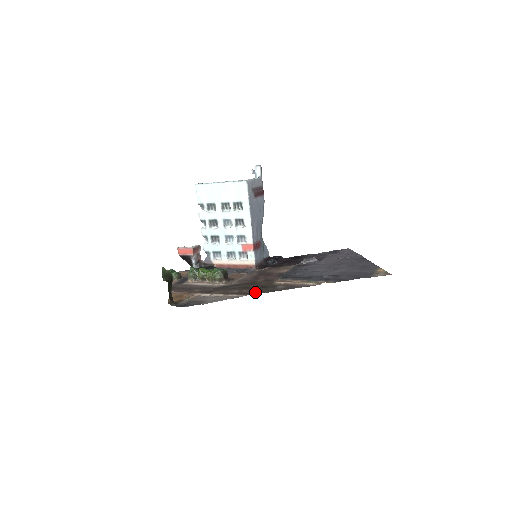
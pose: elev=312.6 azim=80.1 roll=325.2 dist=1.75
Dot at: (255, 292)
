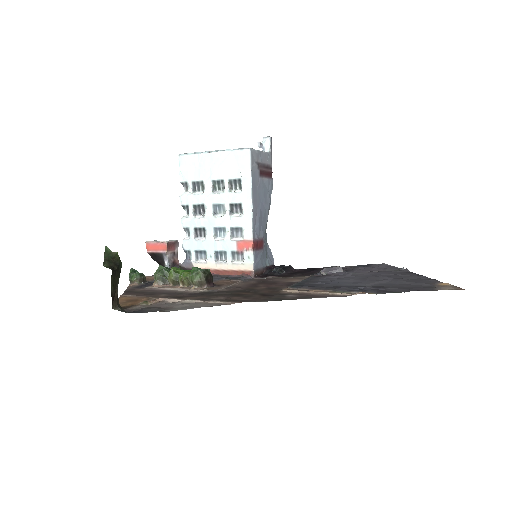
Dot at: (251, 299)
